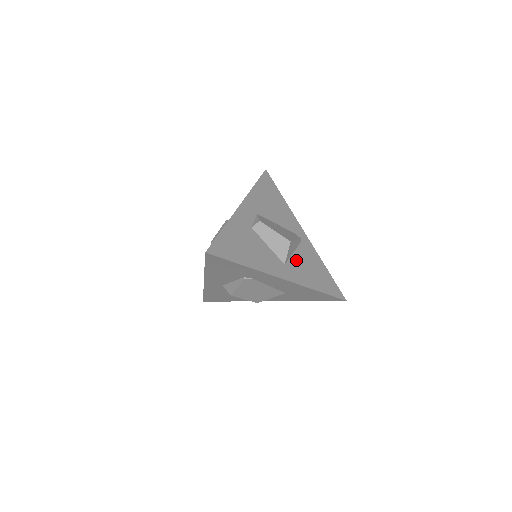
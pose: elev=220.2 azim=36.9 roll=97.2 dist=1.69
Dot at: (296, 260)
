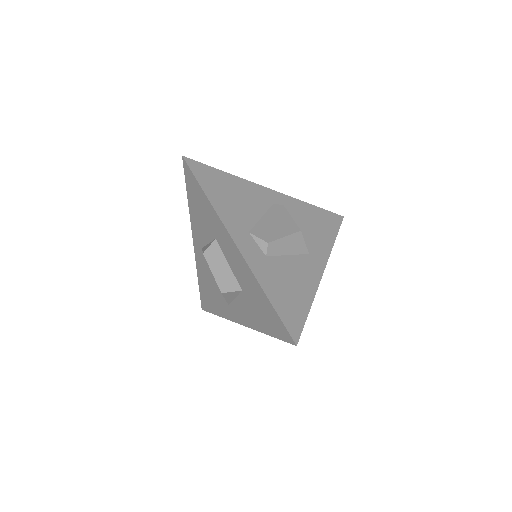
Dot at: (304, 234)
